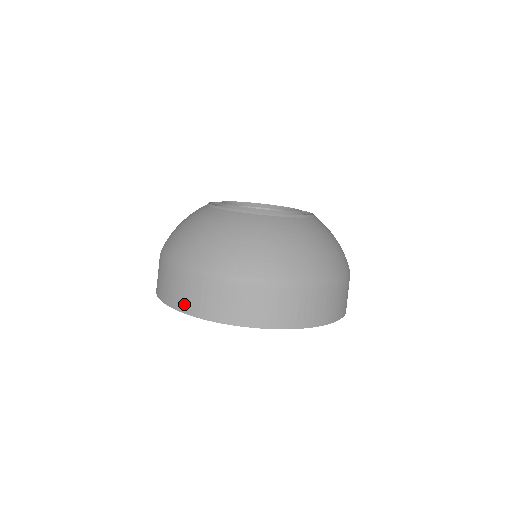
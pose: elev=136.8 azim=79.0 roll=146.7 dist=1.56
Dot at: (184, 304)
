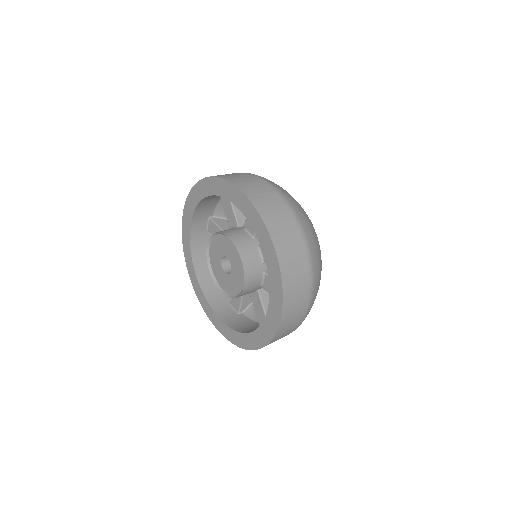
Dot at: occluded
